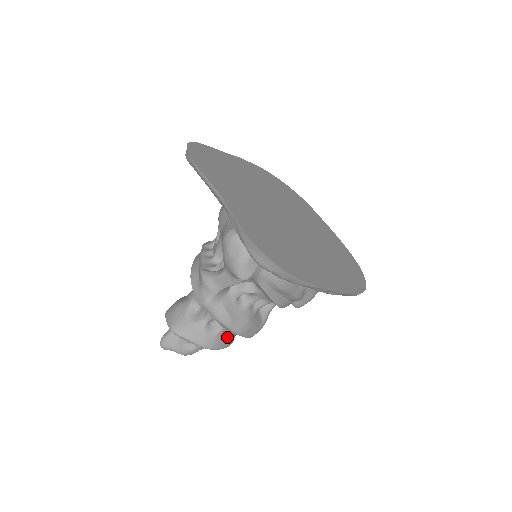
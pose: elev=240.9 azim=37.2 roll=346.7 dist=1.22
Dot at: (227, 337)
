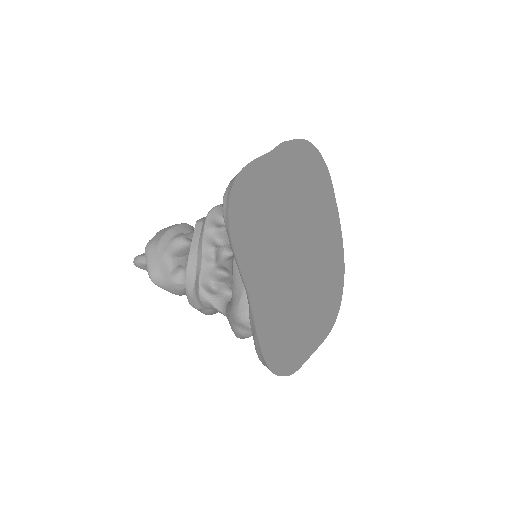
Dot at: occluded
